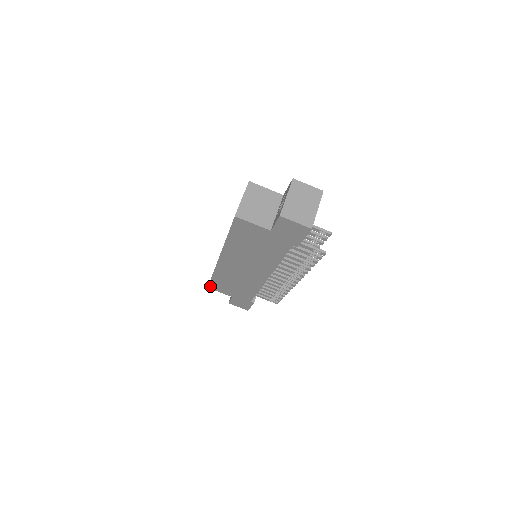
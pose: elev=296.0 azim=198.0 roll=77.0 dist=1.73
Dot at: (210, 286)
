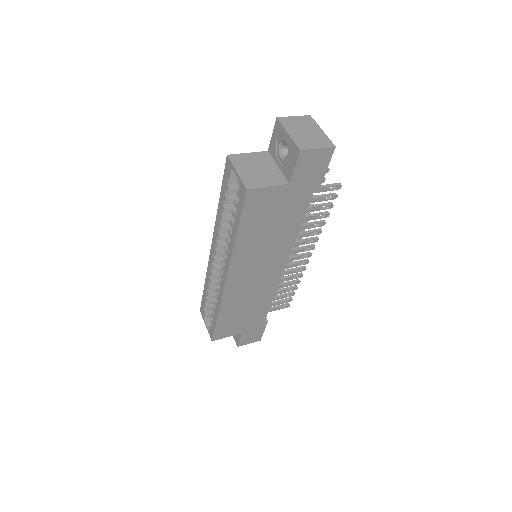
Dot at: (215, 336)
